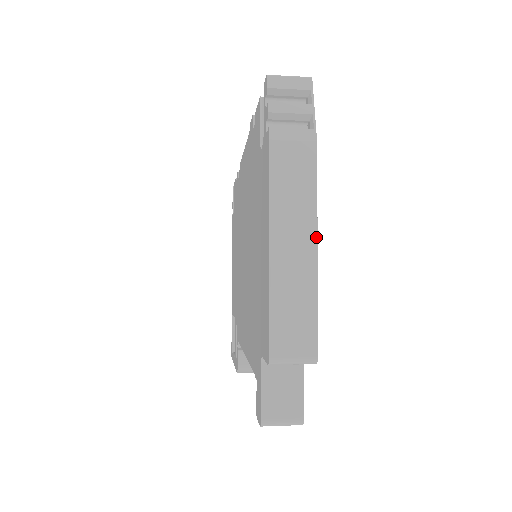
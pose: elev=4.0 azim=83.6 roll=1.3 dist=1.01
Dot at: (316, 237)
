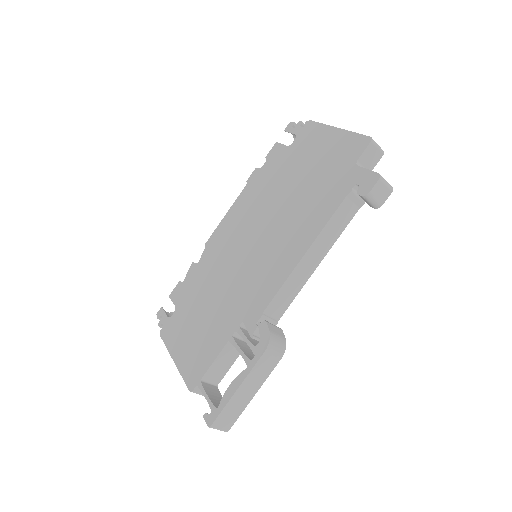
Dot at: occluded
